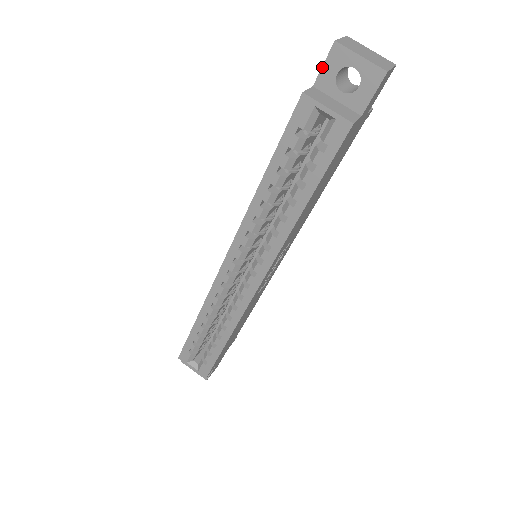
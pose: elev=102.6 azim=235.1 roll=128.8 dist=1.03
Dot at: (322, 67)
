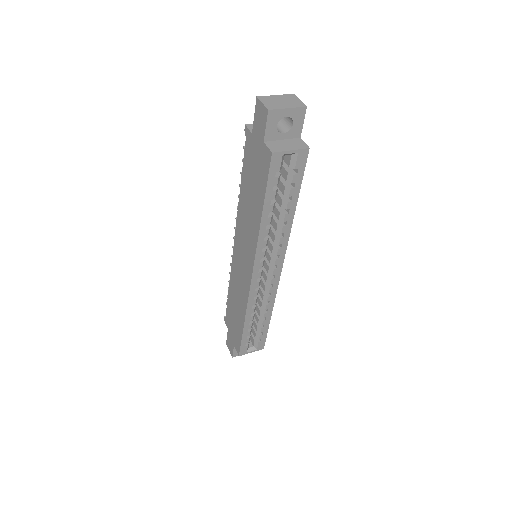
Dot at: (266, 128)
